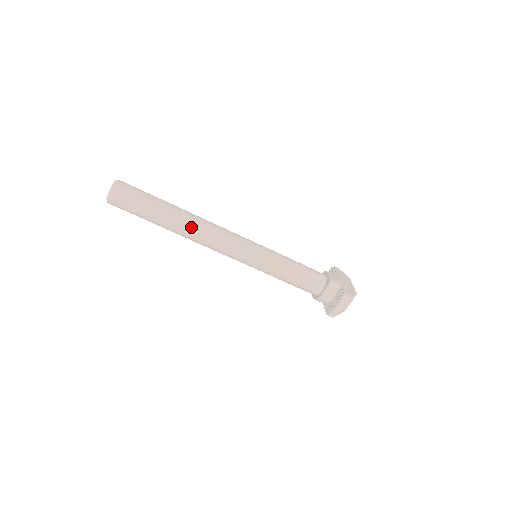
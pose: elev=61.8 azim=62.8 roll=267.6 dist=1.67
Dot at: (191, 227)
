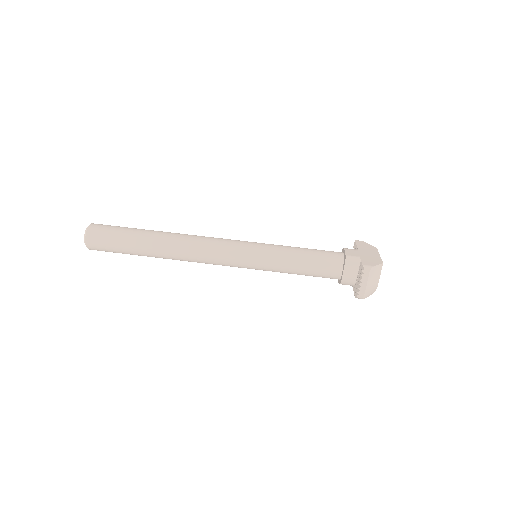
Dot at: (173, 247)
